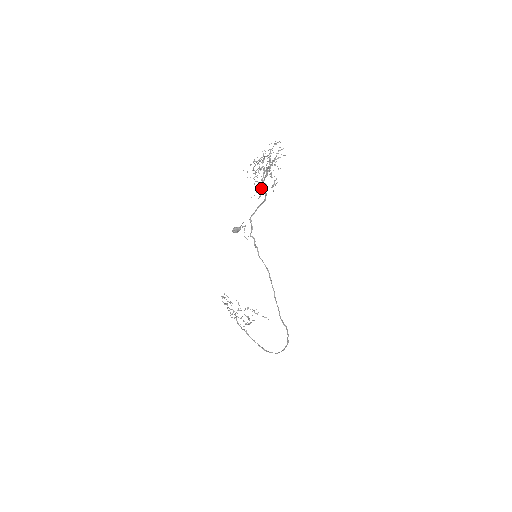
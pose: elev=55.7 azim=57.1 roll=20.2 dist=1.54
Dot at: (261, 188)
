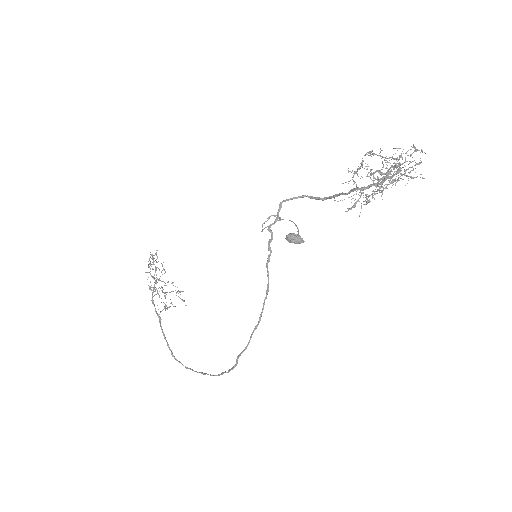
Dot at: (359, 198)
